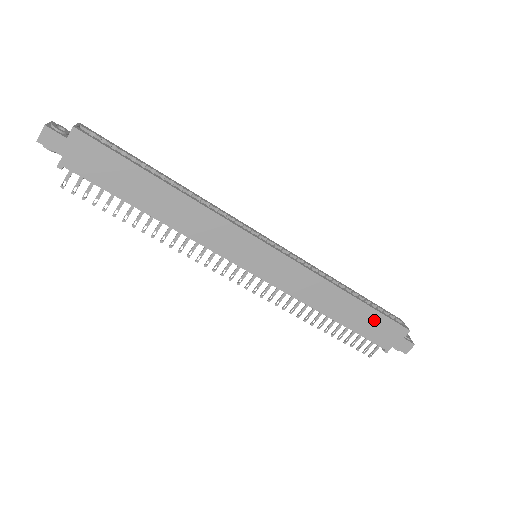
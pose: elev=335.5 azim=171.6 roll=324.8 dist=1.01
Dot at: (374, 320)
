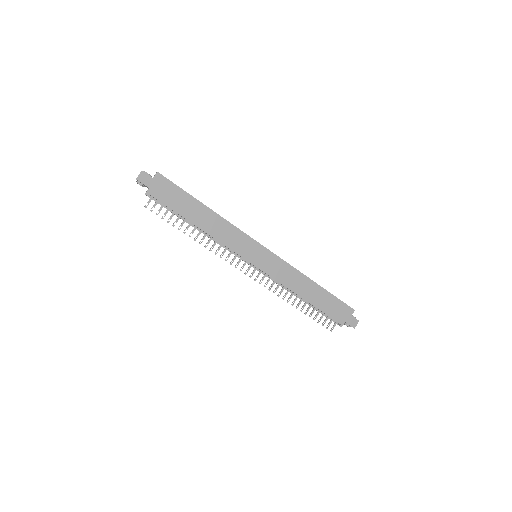
Dot at: (331, 301)
